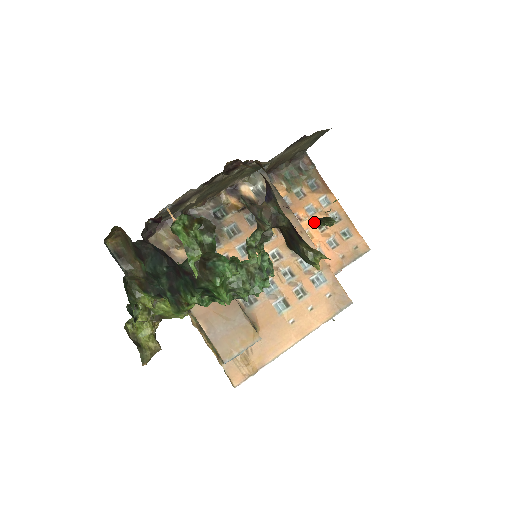
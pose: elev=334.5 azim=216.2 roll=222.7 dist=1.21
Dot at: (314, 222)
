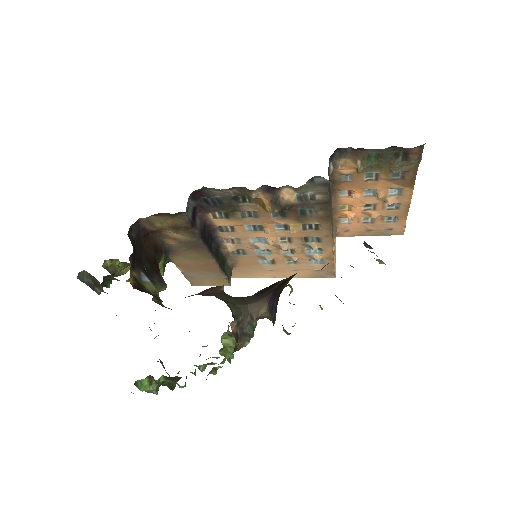
Dot at: (364, 202)
